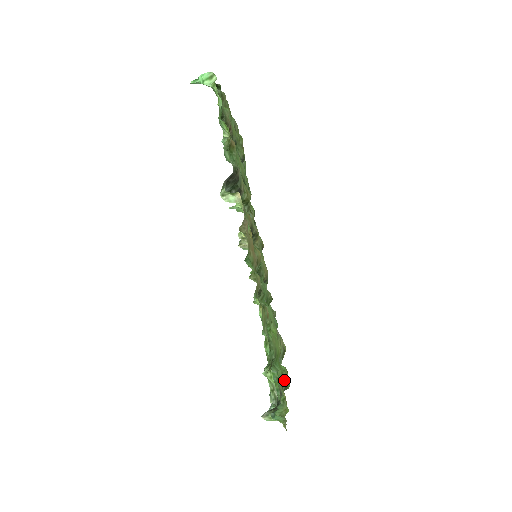
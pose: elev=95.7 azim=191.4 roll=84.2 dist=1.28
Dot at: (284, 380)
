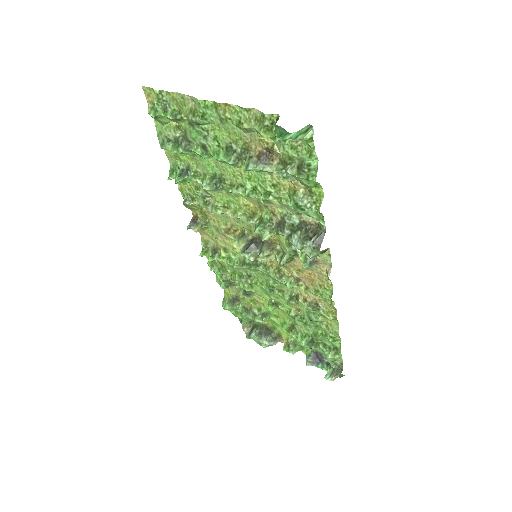
Dot at: (258, 323)
